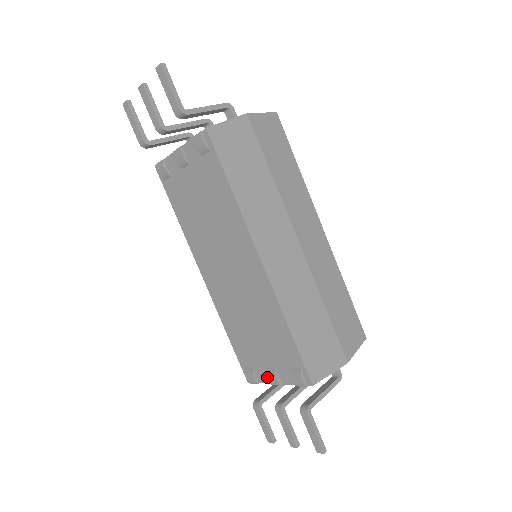
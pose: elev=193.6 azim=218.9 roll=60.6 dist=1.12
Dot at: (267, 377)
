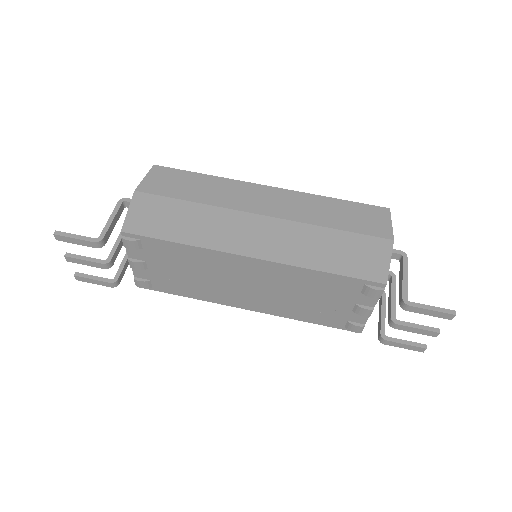
Dot at: occluded
